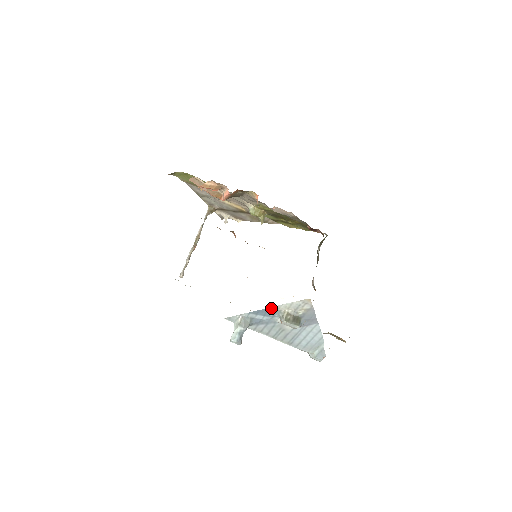
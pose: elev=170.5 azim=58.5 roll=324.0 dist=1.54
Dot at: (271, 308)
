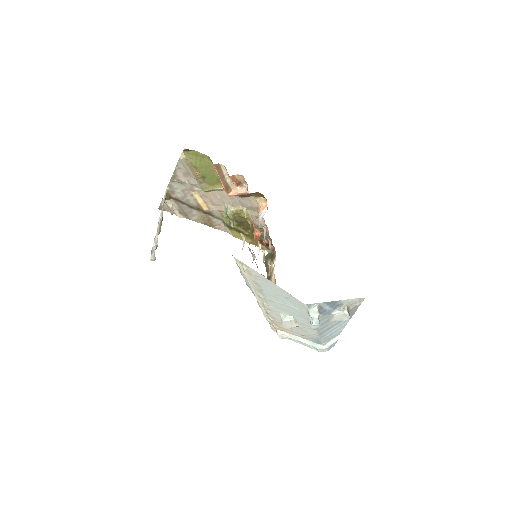
Dot at: (340, 301)
